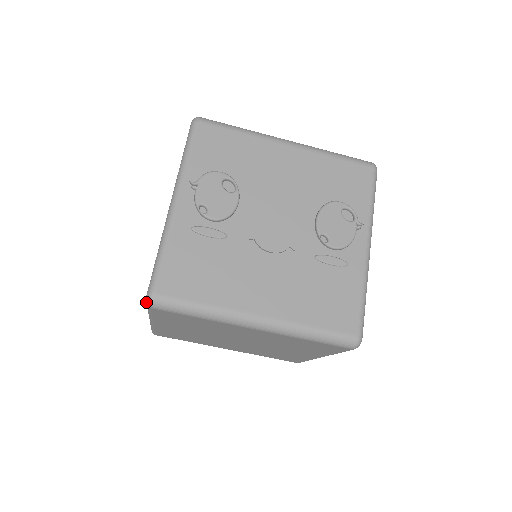
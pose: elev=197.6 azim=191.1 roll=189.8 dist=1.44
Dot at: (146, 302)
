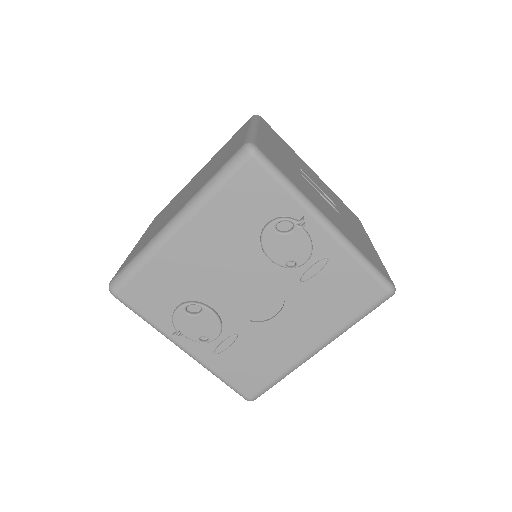
Dot at: occluded
